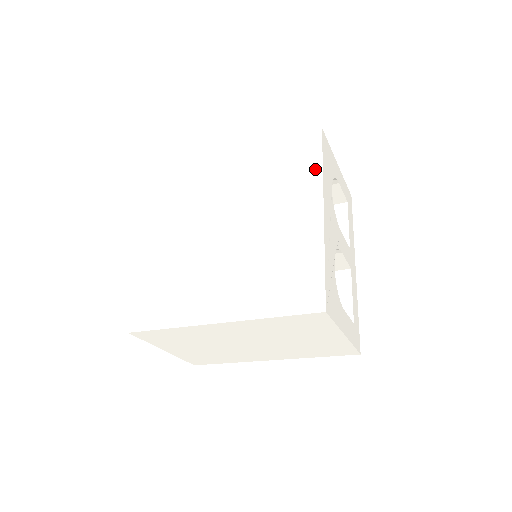
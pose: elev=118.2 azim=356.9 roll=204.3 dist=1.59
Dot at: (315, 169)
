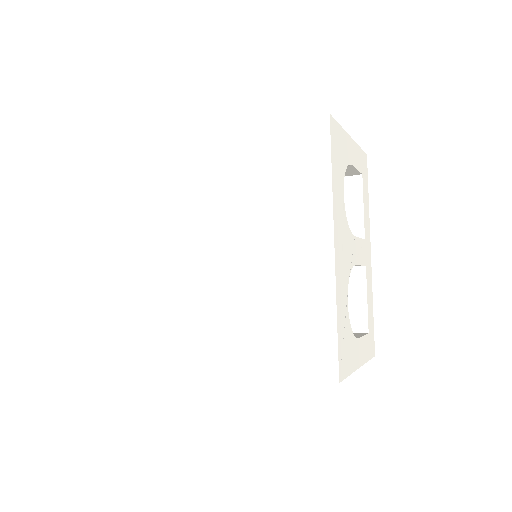
Dot at: (322, 183)
